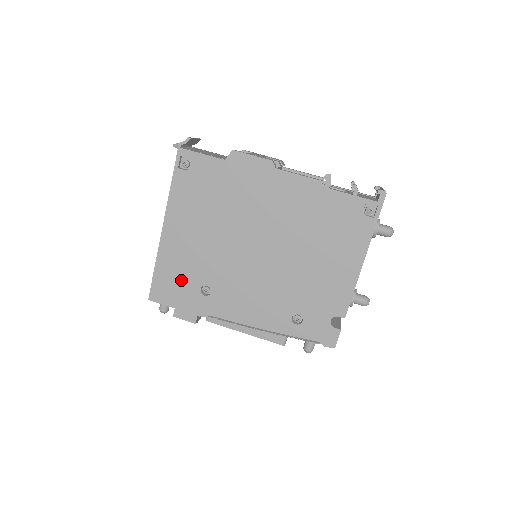
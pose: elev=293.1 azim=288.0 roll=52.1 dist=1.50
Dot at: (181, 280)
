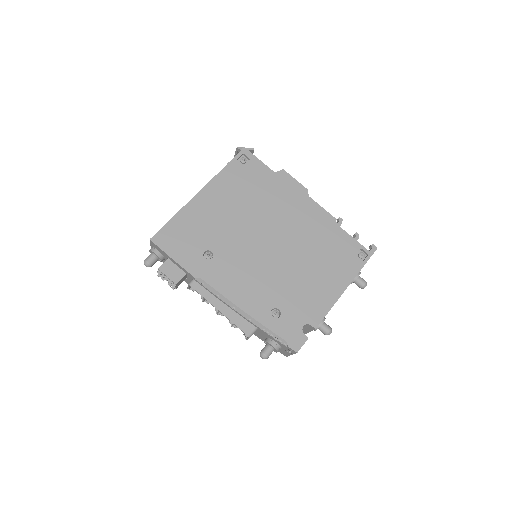
Dot at: (191, 237)
